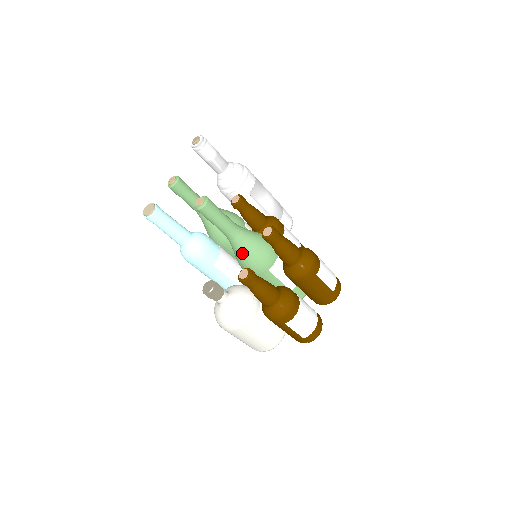
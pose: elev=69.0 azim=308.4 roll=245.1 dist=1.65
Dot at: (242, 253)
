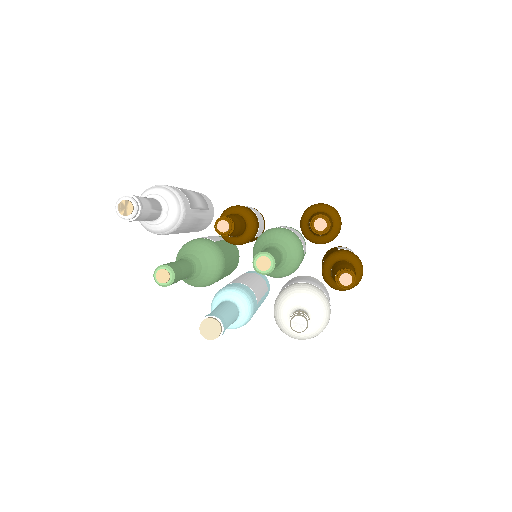
Dot at: (288, 266)
